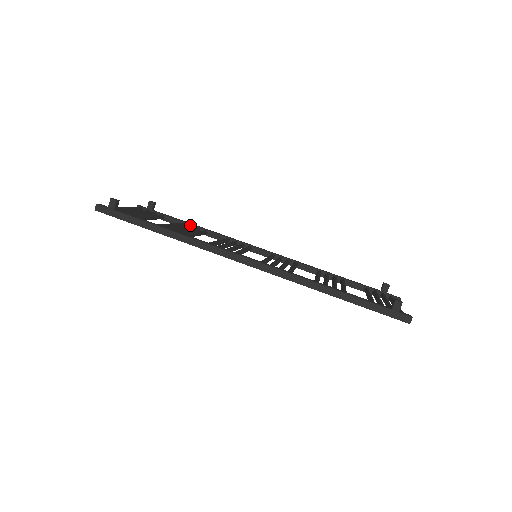
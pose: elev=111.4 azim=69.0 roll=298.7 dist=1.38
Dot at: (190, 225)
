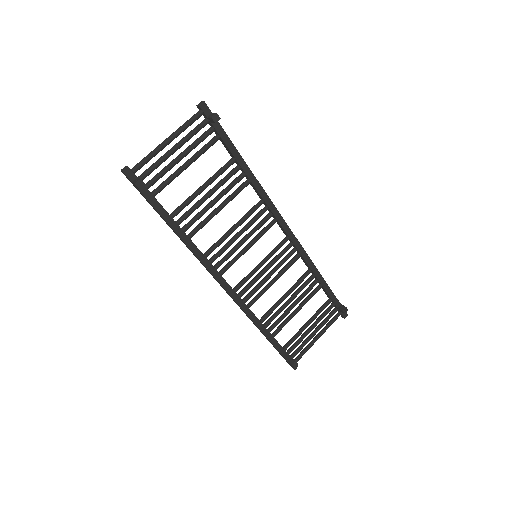
Dot at: (237, 170)
